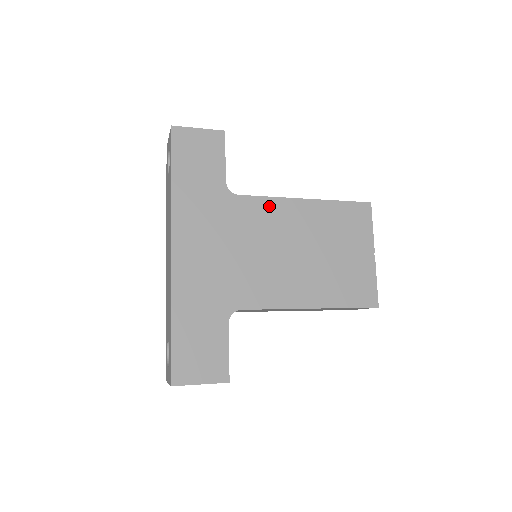
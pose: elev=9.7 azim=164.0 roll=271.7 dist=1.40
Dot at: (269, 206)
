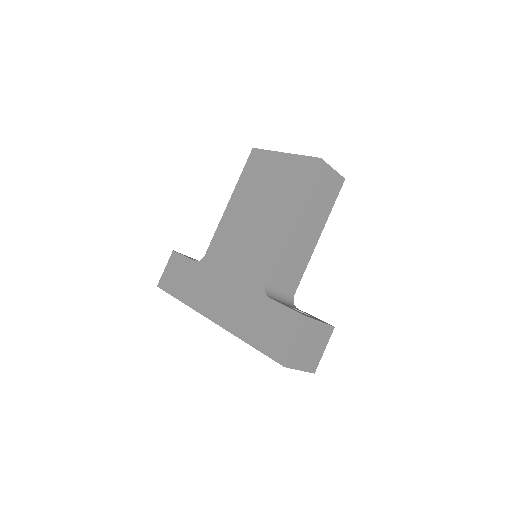
Dot at: (220, 234)
